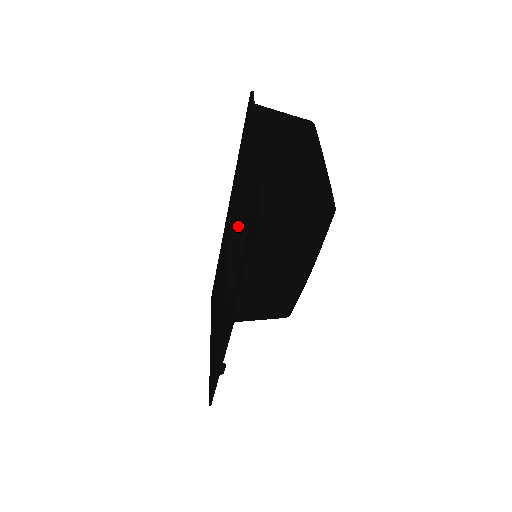
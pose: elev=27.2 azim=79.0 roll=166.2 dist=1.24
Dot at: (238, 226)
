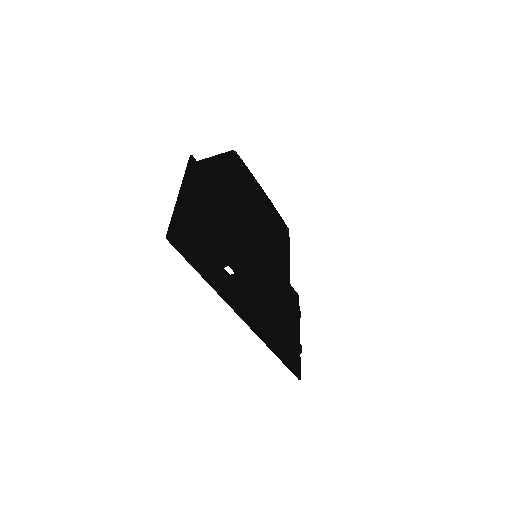
Dot at: occluded
